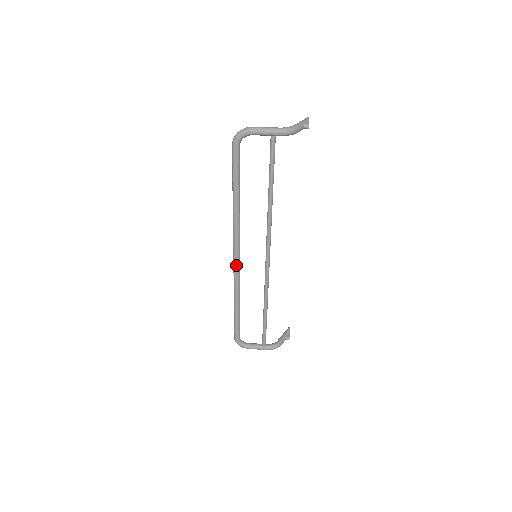
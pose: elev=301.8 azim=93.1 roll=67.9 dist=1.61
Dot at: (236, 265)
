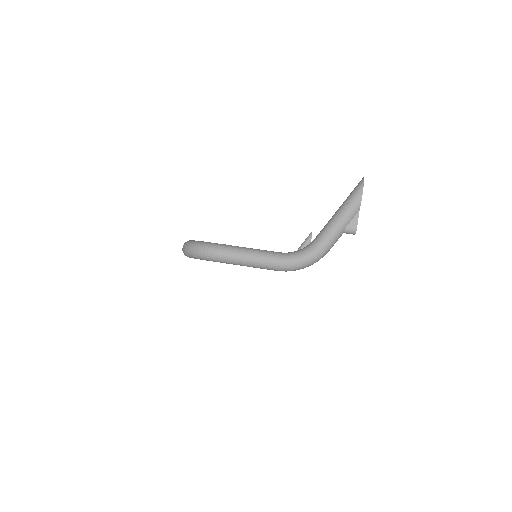
Dot at: occluded
